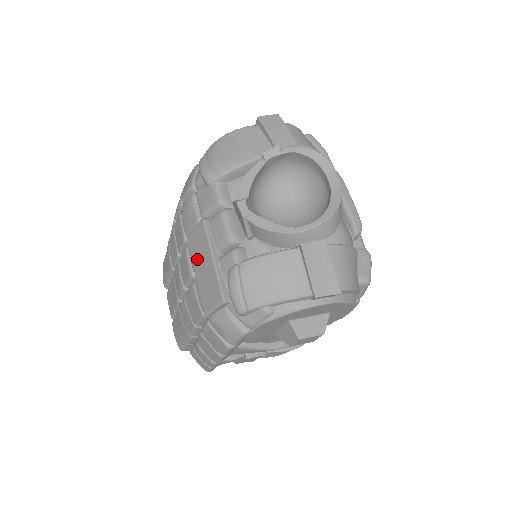
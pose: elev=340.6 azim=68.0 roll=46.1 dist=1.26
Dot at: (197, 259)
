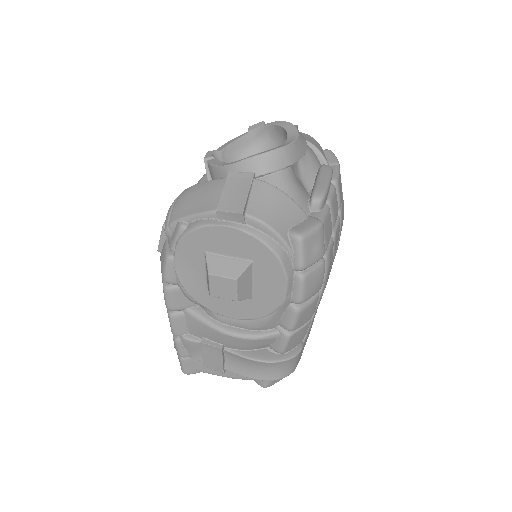
Dot at: occluded
